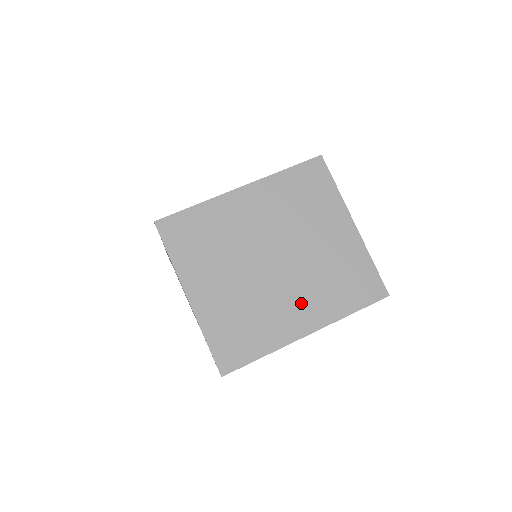
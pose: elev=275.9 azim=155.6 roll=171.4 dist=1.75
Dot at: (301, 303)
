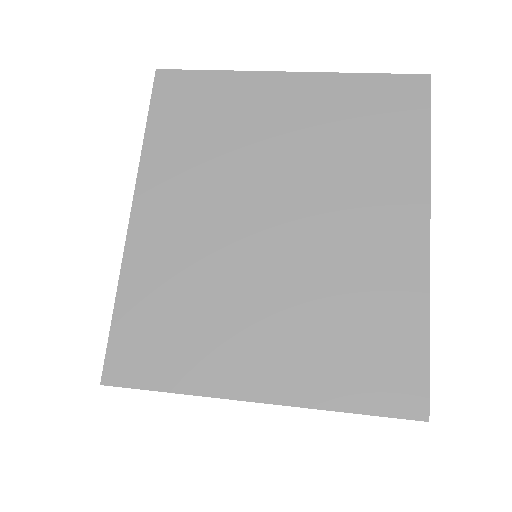
Dot at: (369, 217)
